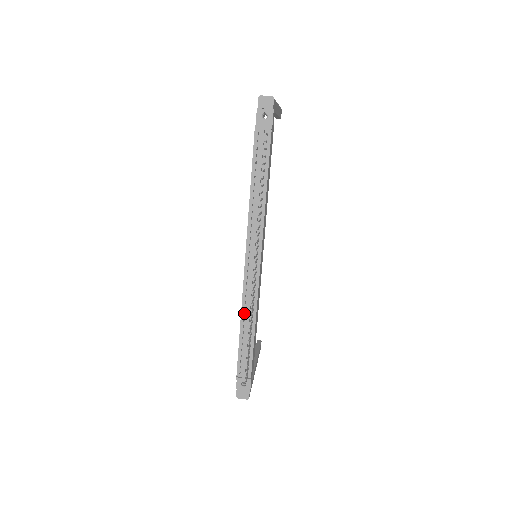
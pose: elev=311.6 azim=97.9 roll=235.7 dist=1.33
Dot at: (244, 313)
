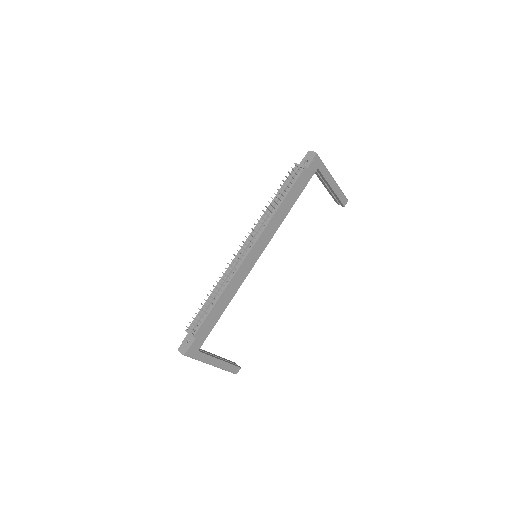
Dot at: occluded
